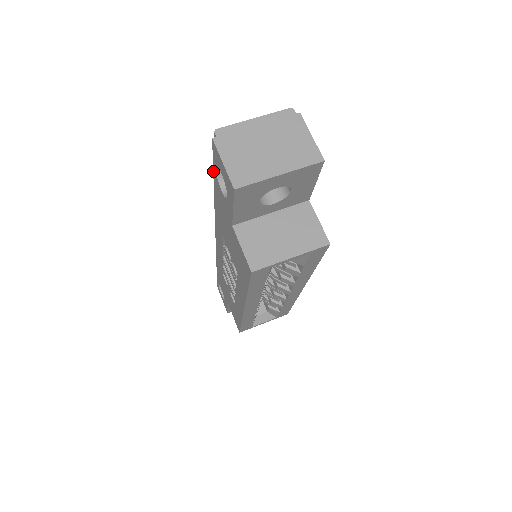
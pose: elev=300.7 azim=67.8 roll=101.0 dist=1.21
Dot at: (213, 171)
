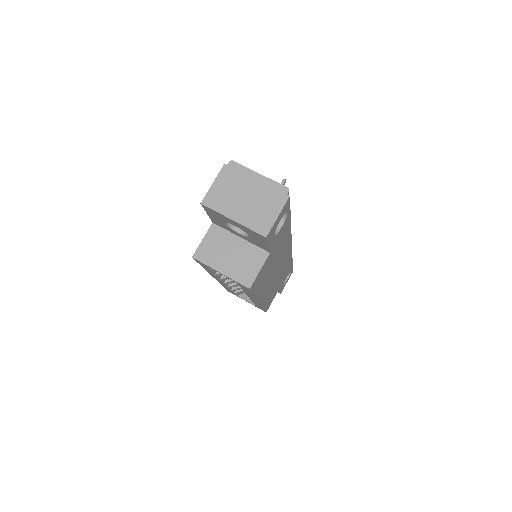
Dot at: occluded
